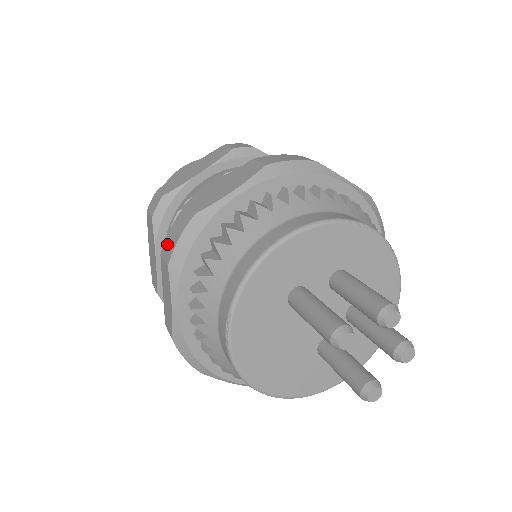
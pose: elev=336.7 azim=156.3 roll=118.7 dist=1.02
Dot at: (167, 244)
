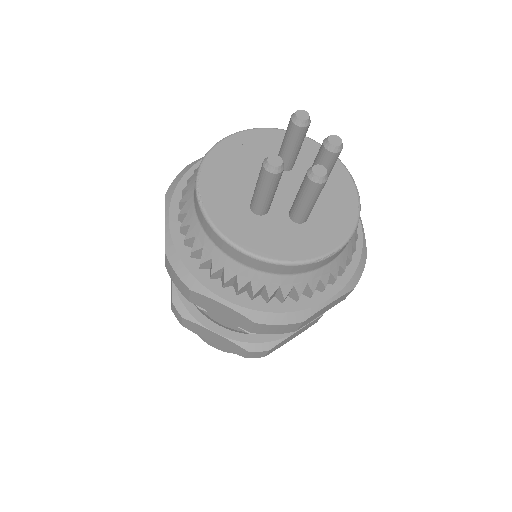
Dot at: occluded
